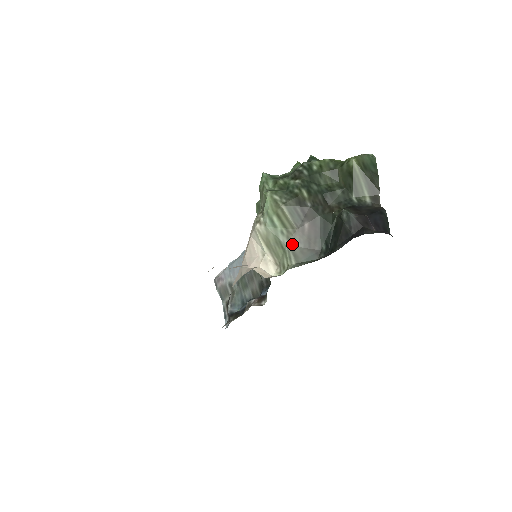
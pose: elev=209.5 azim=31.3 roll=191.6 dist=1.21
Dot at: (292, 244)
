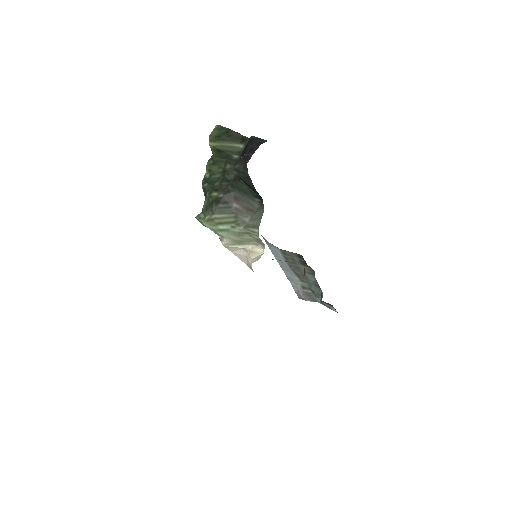
Dot at: (244, 224)
